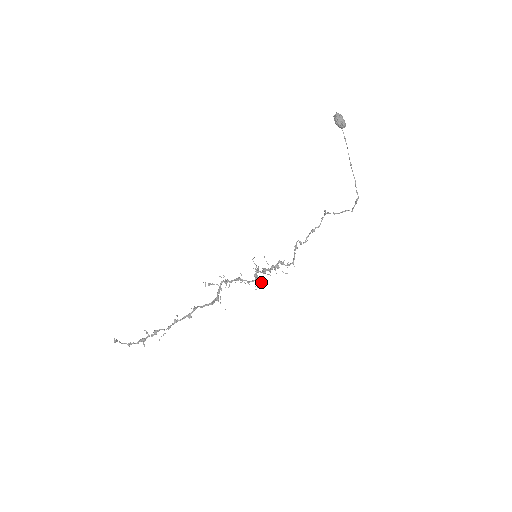
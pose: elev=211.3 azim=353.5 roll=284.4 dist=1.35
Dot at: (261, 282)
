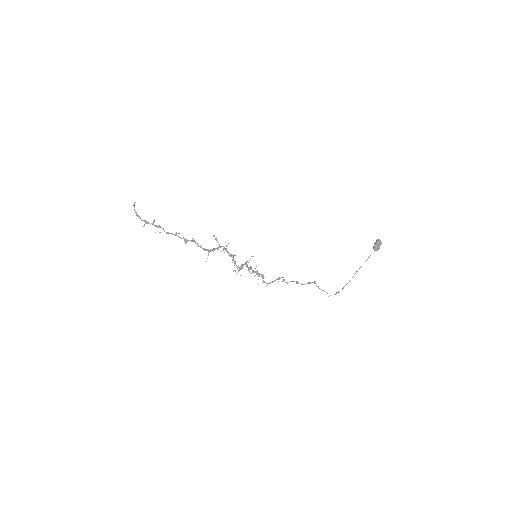
Dot at: occluded
